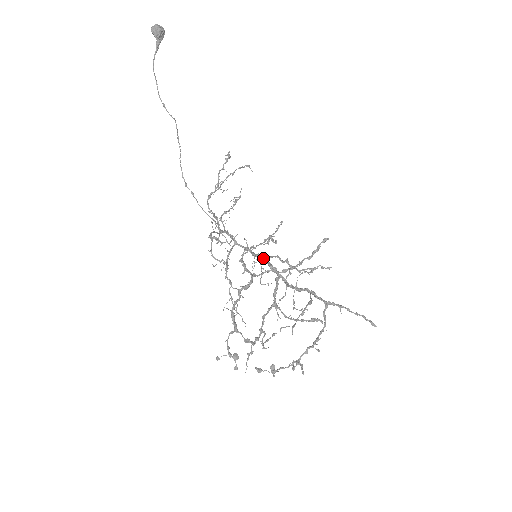
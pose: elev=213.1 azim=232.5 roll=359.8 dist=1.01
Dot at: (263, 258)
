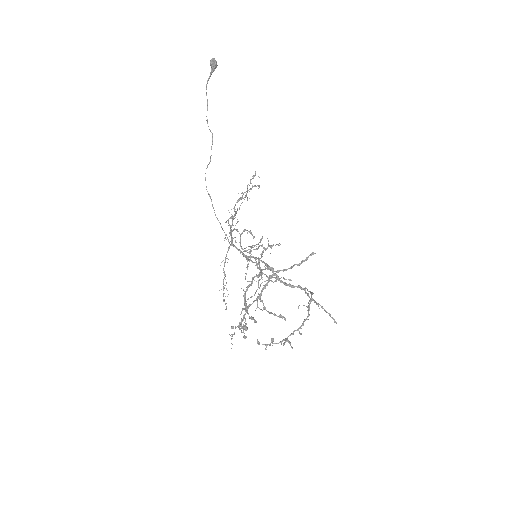
Dot at: occluded
